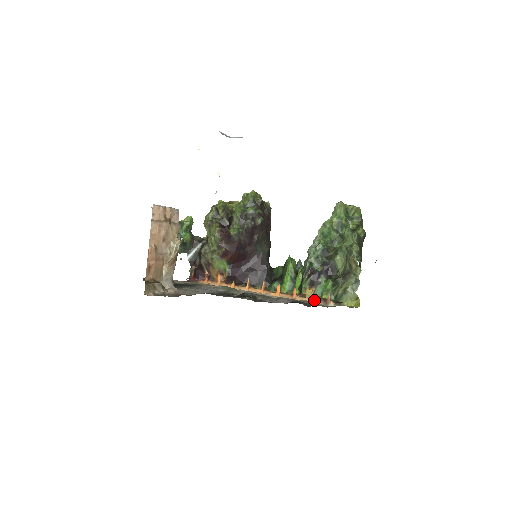
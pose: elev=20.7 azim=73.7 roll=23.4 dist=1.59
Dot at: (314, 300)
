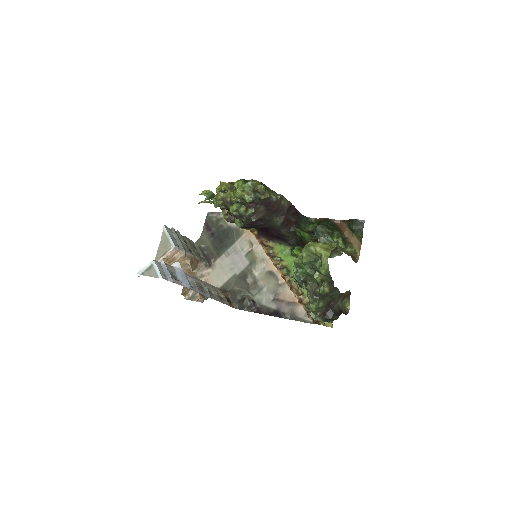
Dot at: (302, 305)
